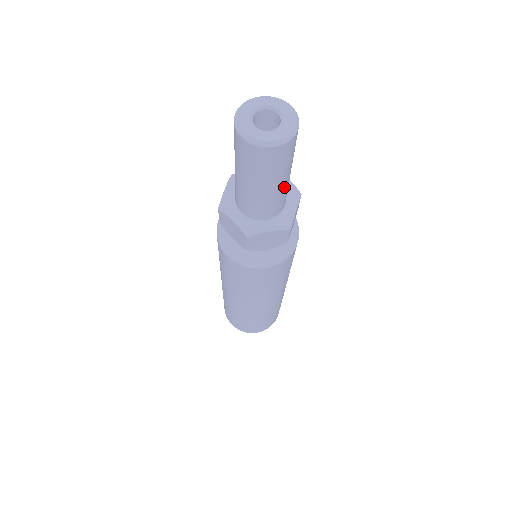
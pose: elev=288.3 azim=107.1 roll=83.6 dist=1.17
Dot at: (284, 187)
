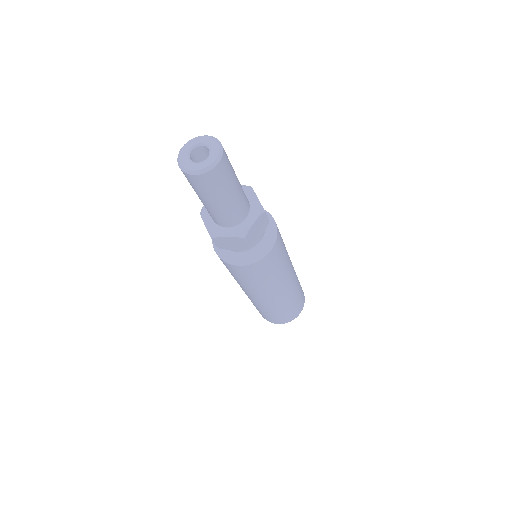
Dot at: (230, 204)
